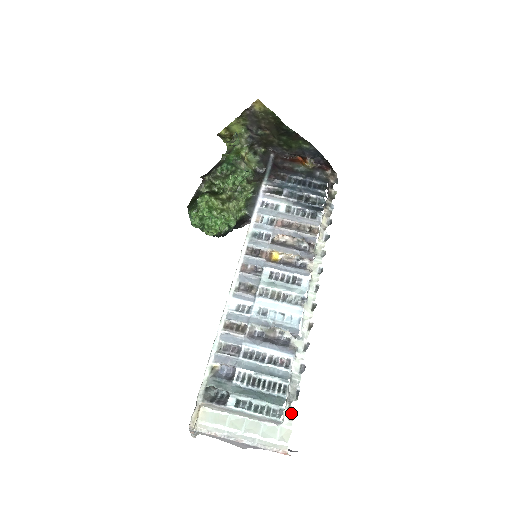
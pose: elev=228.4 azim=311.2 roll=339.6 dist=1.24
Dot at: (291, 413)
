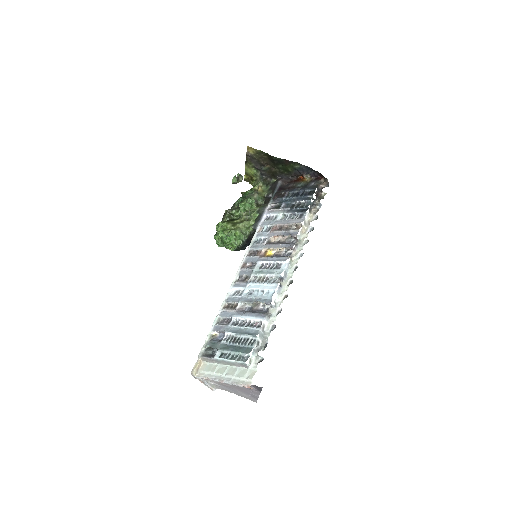
Dot at: (259, 359)
